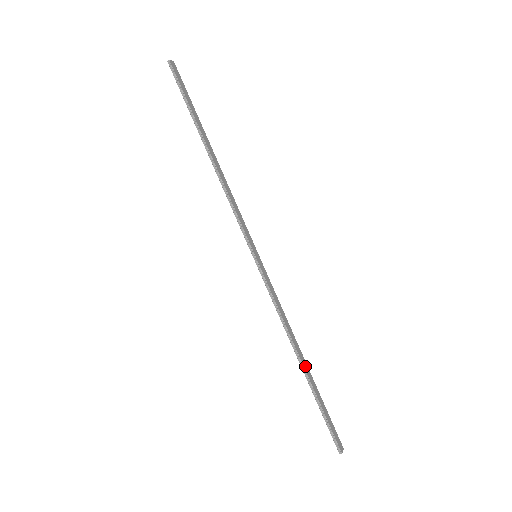
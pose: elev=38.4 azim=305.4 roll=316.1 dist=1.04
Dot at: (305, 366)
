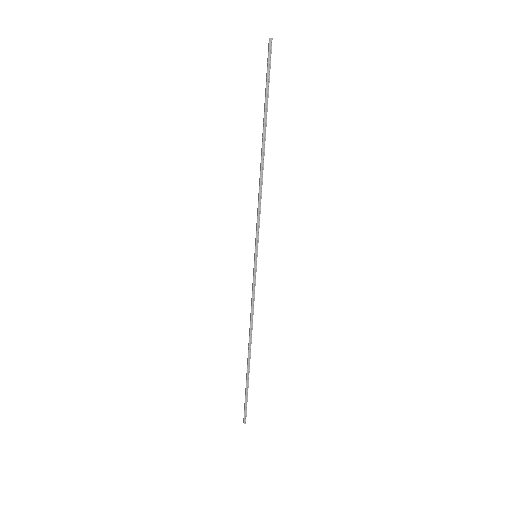
Dot at: (250, 355)
